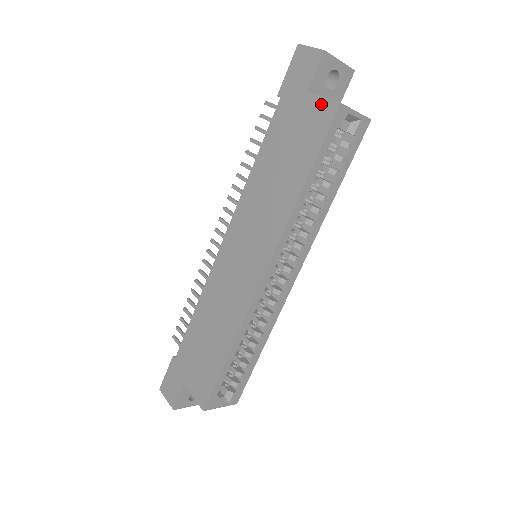
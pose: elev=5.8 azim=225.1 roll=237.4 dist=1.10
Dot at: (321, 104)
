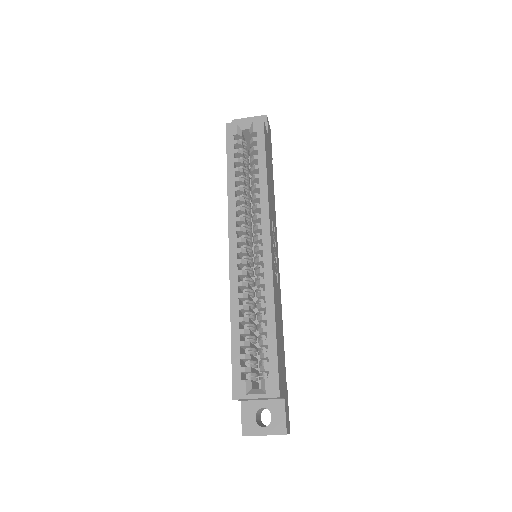
Dot at: occluded
